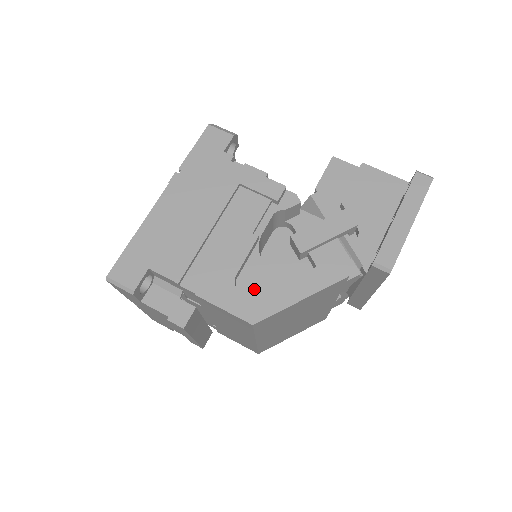
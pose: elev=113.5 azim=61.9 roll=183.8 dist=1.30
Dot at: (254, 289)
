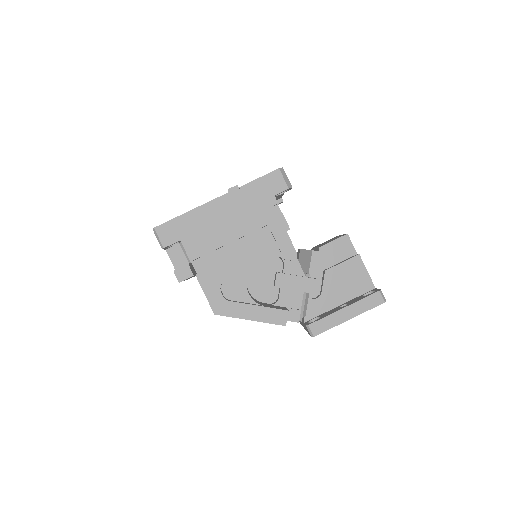
Dot at: (231, 293)
